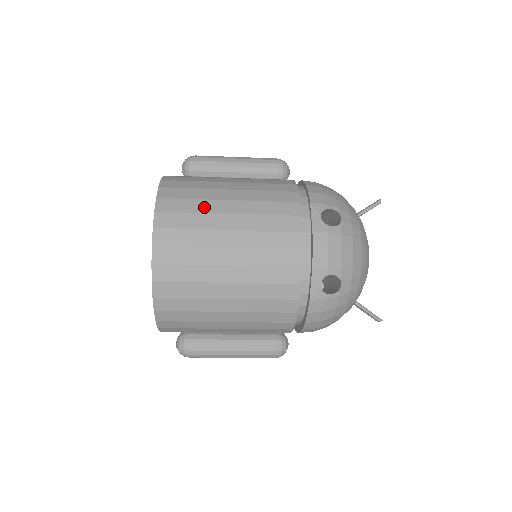
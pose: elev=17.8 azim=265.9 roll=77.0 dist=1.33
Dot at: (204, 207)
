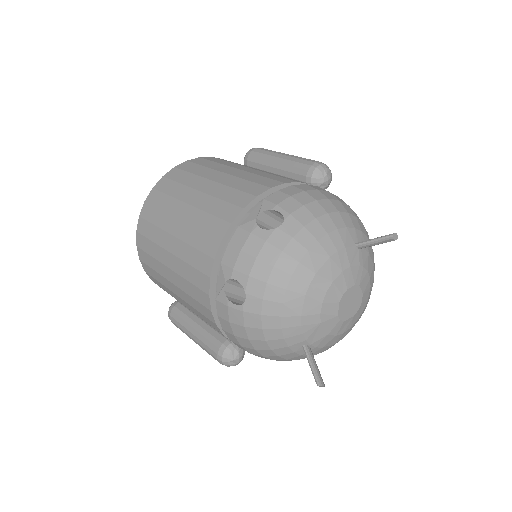
Dot at: (190, 181)
